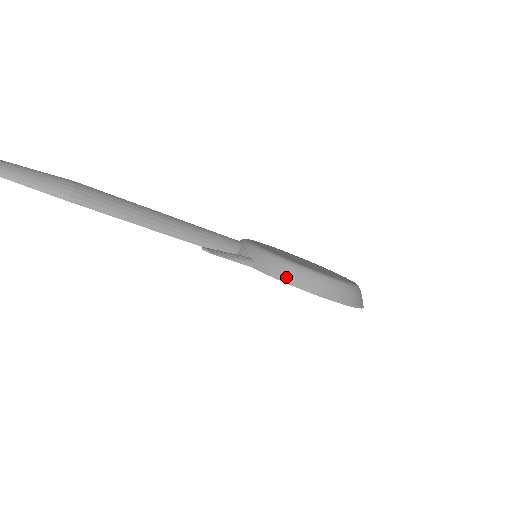
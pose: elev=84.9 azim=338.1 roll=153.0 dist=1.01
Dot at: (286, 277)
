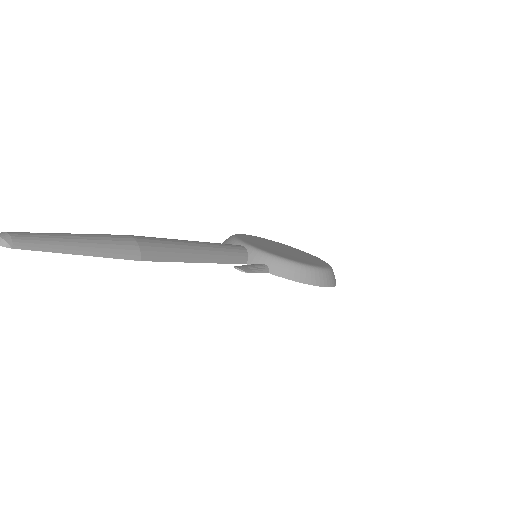
Dot at: (299, 277)
